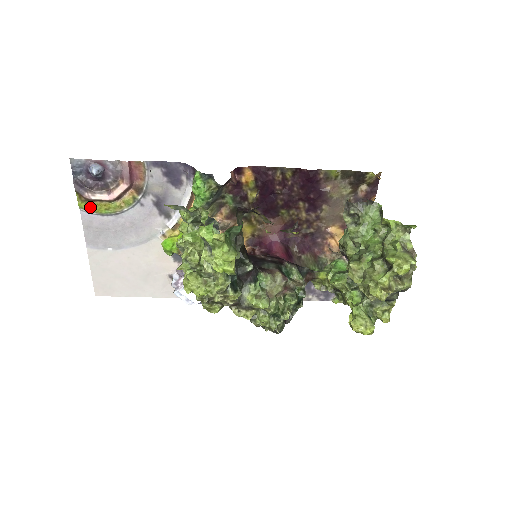
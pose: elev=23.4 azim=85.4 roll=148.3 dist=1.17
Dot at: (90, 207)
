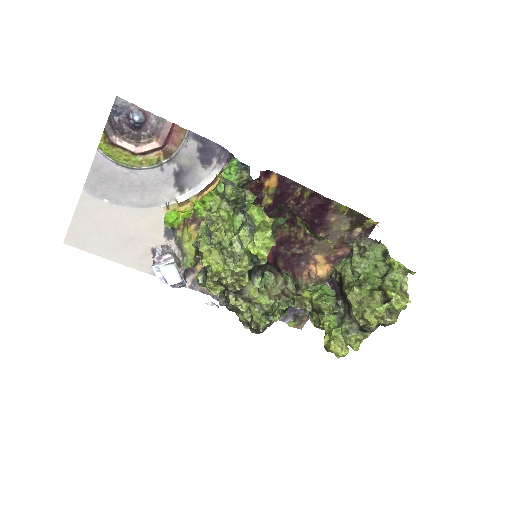
Dot at: (110, 151)
